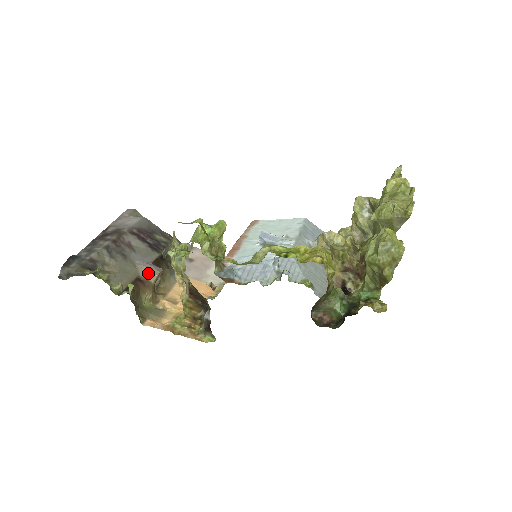
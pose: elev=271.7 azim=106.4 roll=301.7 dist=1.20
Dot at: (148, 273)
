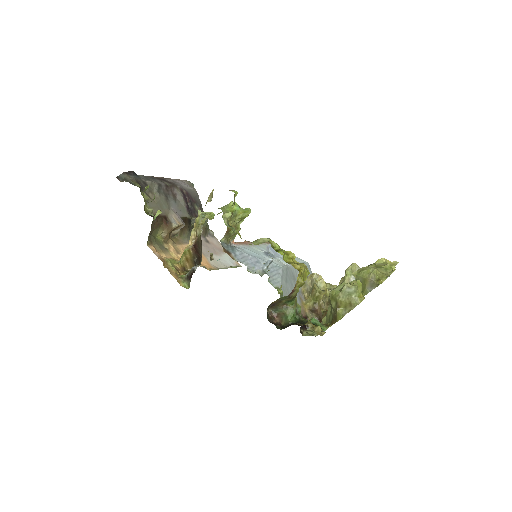
Dot at: (175, 219)
